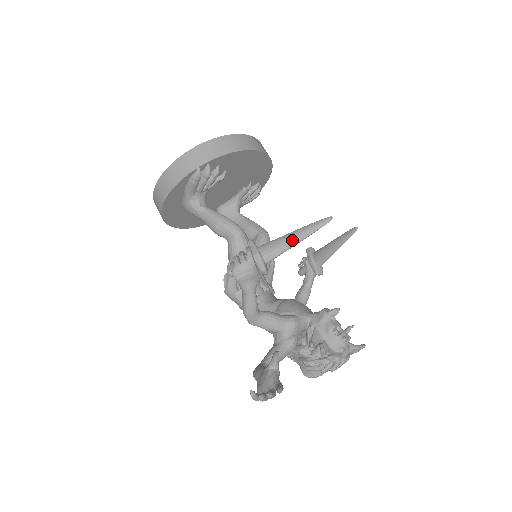
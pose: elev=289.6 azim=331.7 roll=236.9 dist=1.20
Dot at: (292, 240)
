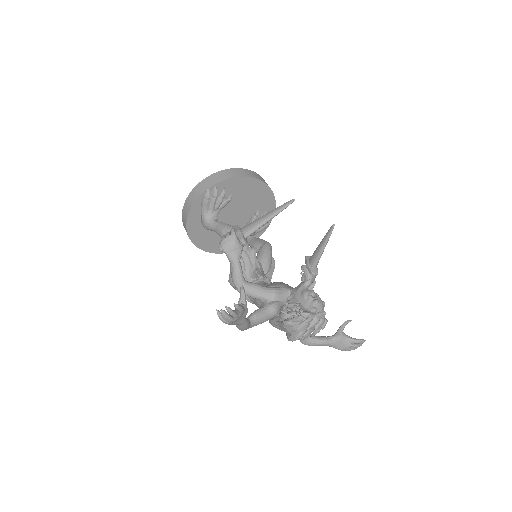
Dot at: (264, 218)
